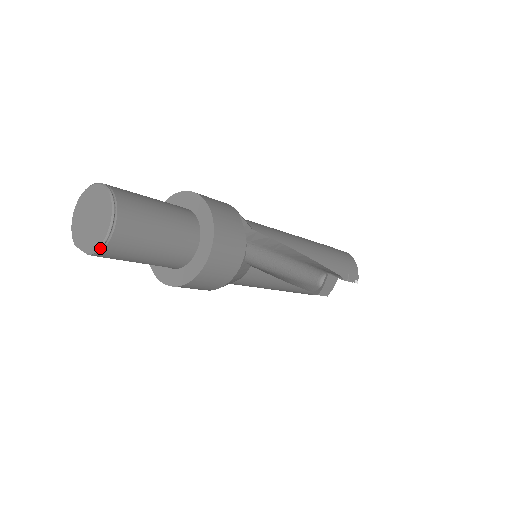
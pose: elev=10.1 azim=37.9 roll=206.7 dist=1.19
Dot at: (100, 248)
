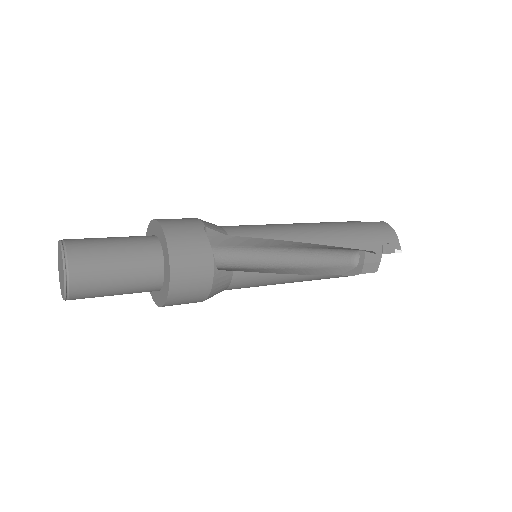
Dot at: (66, 294)
